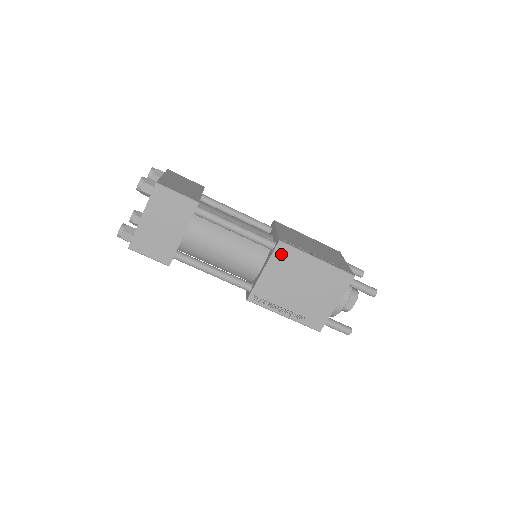
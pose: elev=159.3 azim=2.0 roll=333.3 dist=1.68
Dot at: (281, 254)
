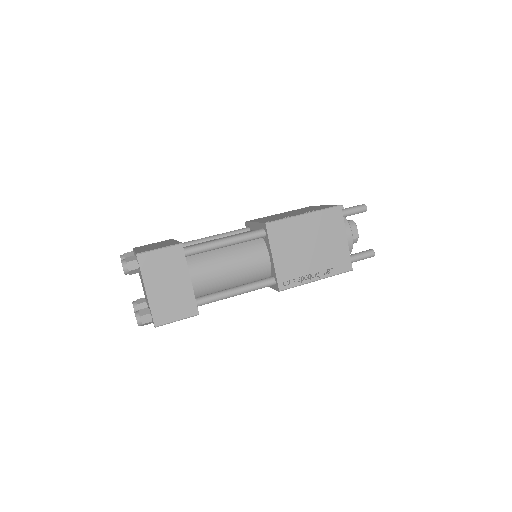
Dot at: (275, 233)
